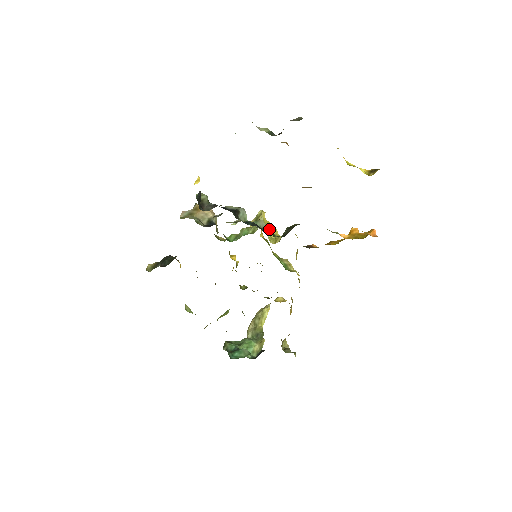
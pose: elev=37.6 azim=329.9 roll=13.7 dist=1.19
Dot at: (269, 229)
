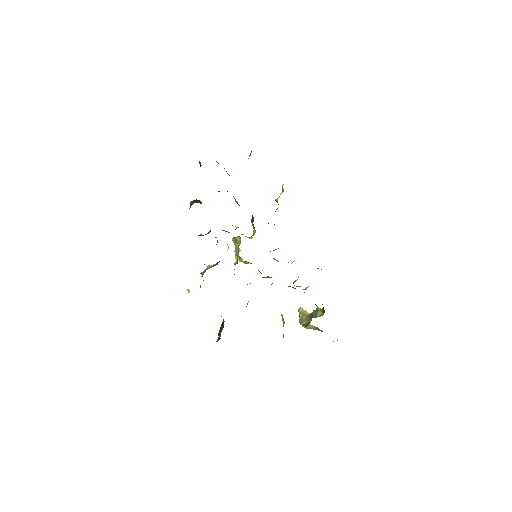
Dot at: occluded
